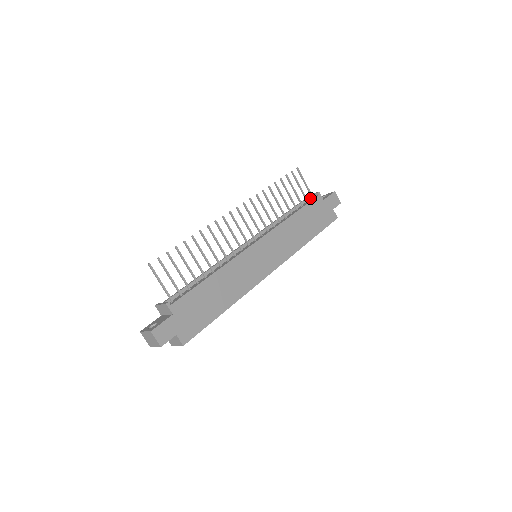
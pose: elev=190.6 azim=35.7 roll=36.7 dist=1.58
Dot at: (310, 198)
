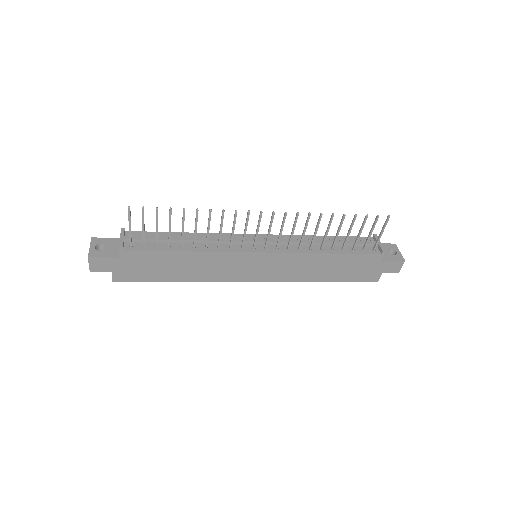
Dot at: (373, 245)
